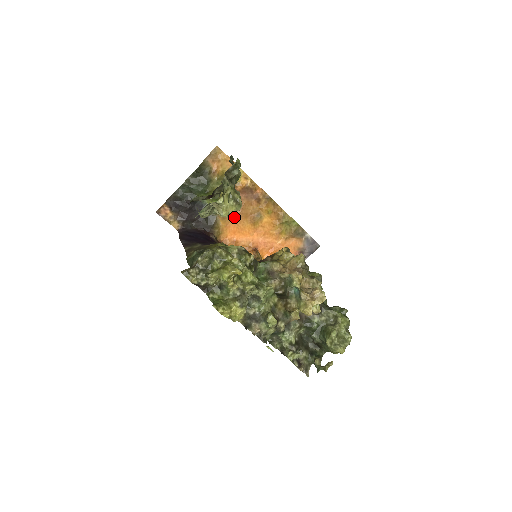
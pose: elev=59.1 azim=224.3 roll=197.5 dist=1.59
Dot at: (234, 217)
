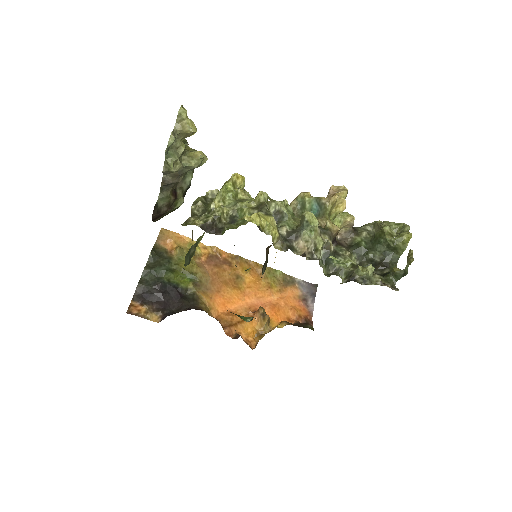
Dot at: (214, 289)
